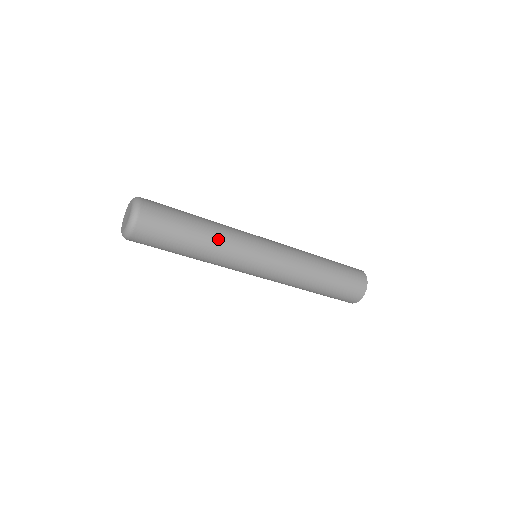
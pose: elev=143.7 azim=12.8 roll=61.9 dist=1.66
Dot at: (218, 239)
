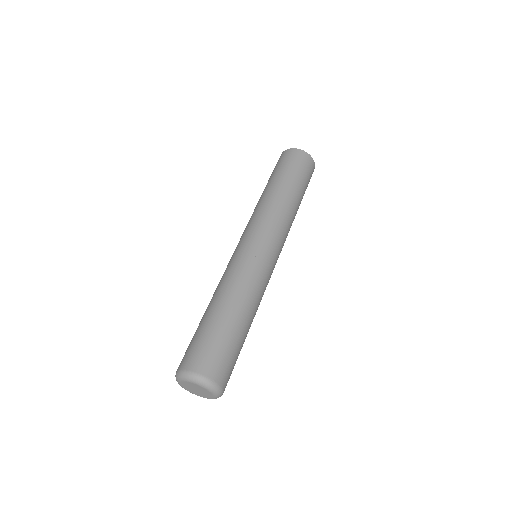
Dot at: (249, 298)
